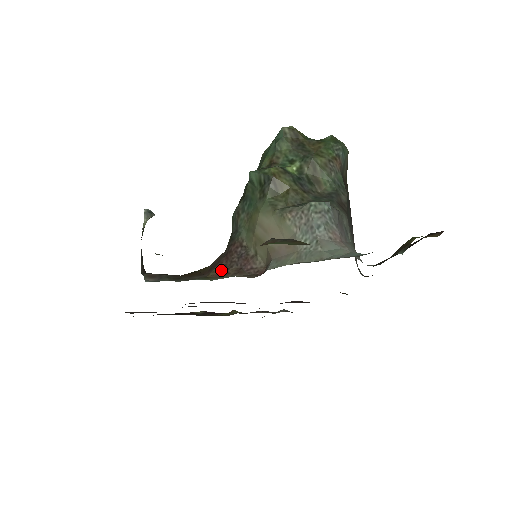
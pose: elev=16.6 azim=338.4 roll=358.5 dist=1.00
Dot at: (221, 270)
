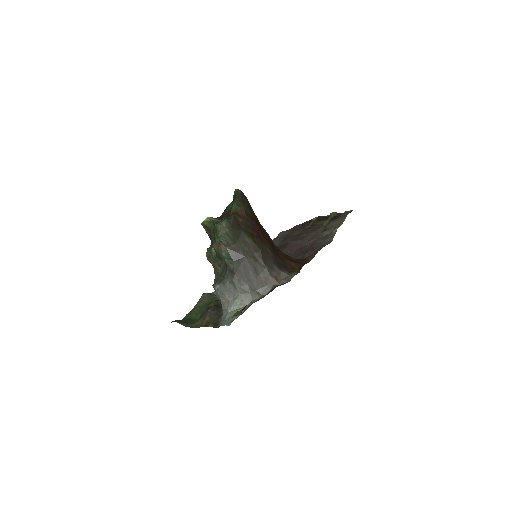
Dot at: occluded
